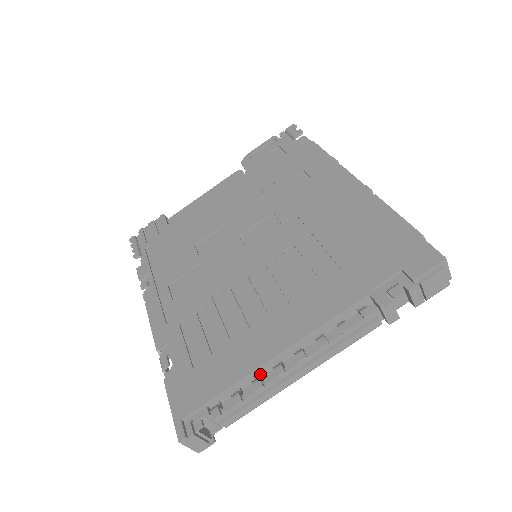
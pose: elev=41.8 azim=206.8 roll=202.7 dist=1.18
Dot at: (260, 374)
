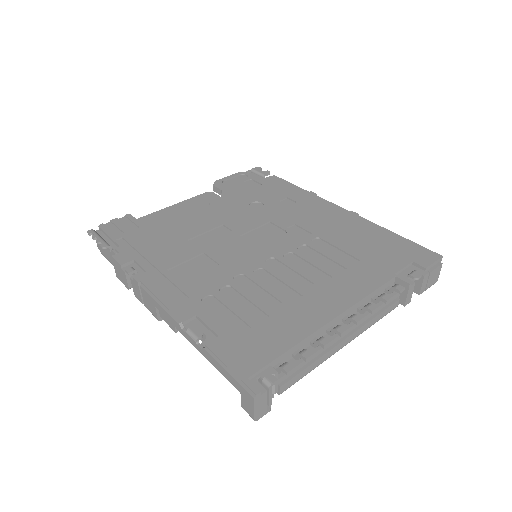
Dot at: (316, 337)
